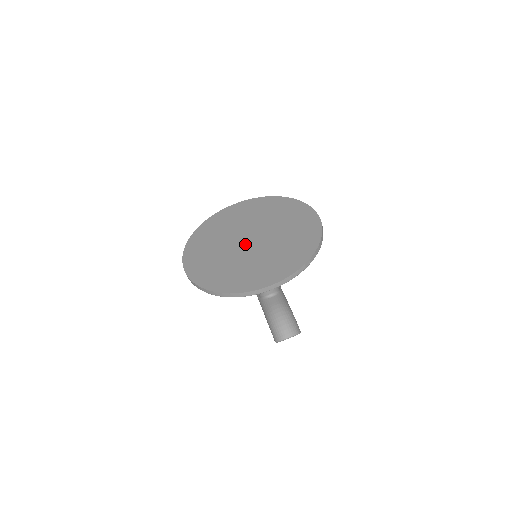
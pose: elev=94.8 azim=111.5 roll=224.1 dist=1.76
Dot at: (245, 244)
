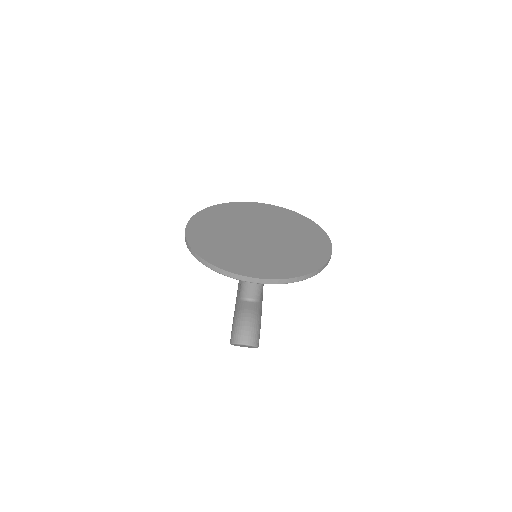
Dot at: (252, 236)
